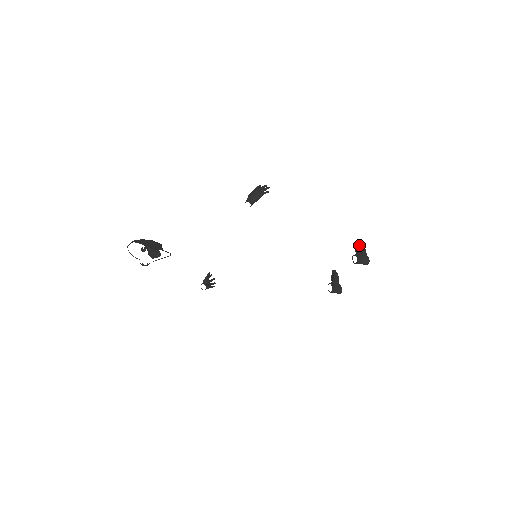
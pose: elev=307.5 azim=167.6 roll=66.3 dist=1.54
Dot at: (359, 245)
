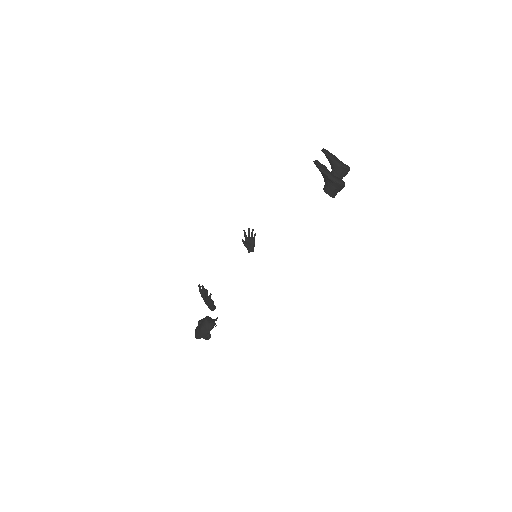
Dot at: (319, 170)
